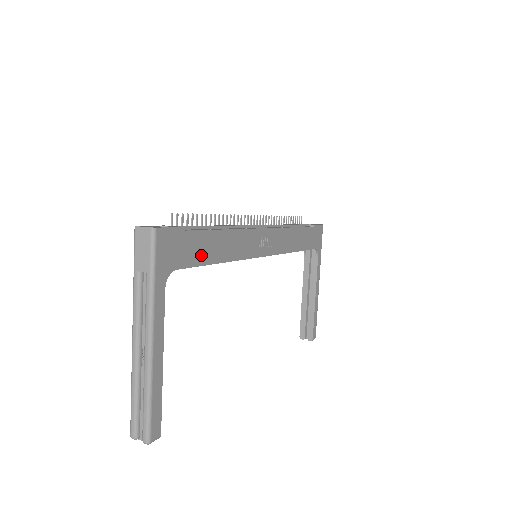
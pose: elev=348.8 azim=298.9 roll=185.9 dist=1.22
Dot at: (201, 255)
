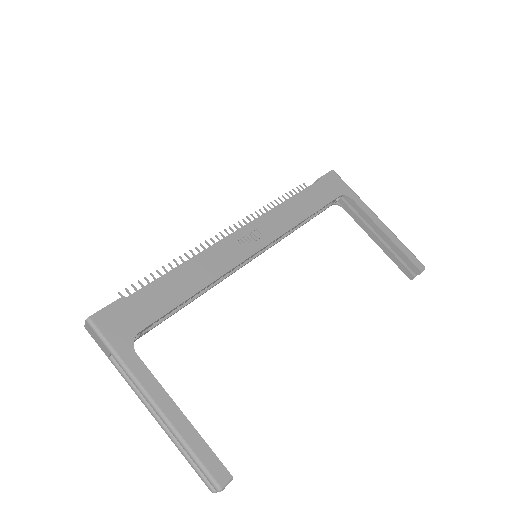
Dot at: (164, 303)
